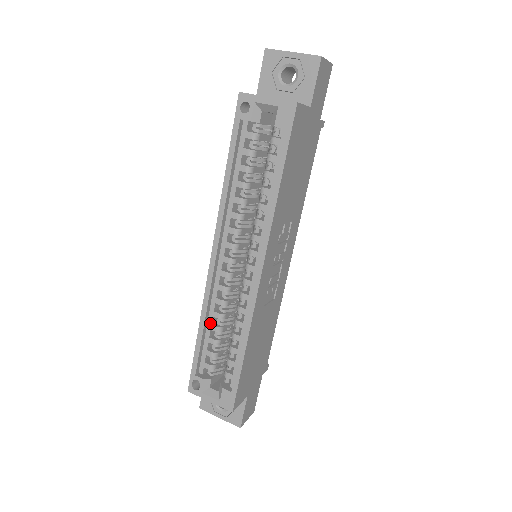
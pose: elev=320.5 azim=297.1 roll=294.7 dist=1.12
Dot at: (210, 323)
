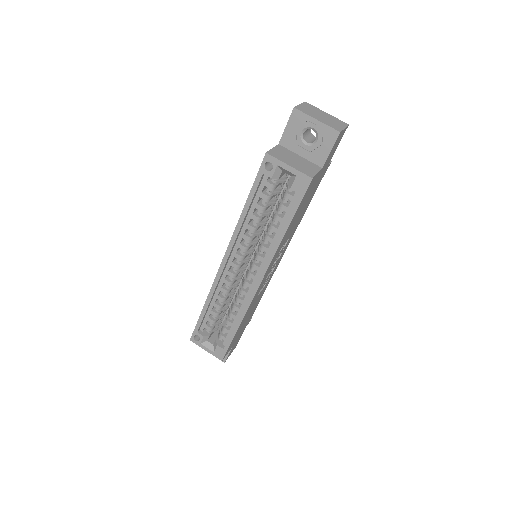
Dot at: (214, 302)
